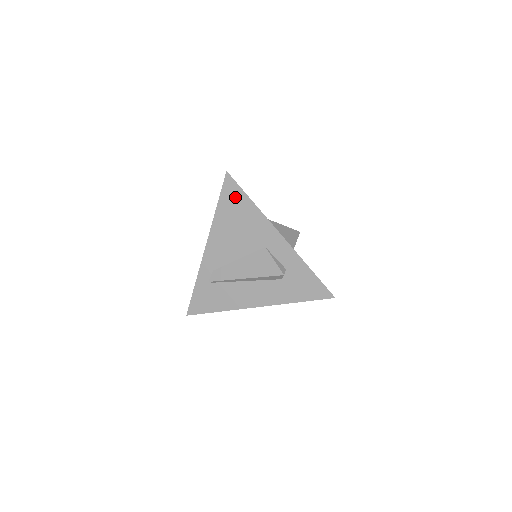
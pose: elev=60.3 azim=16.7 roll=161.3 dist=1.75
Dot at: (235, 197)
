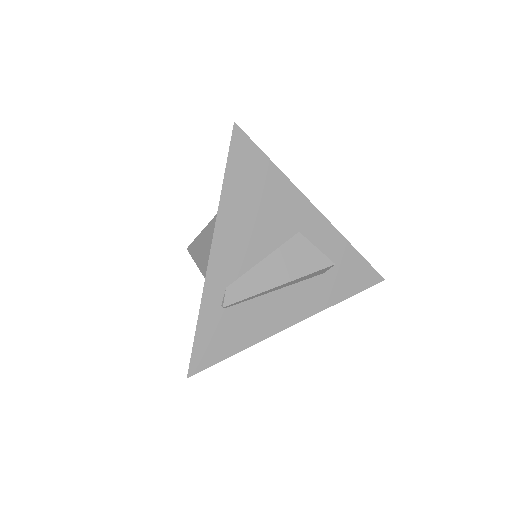
Dot at: (251, 162)
